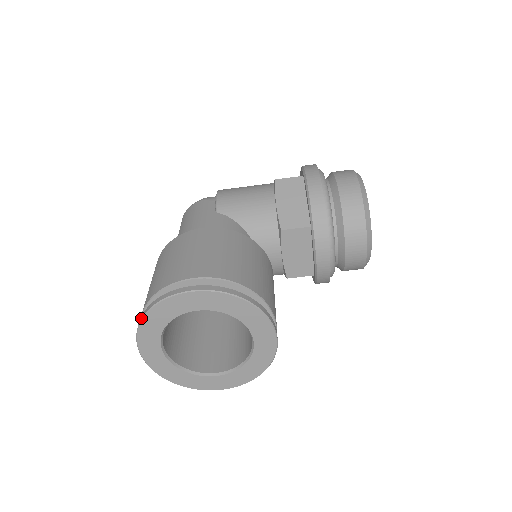
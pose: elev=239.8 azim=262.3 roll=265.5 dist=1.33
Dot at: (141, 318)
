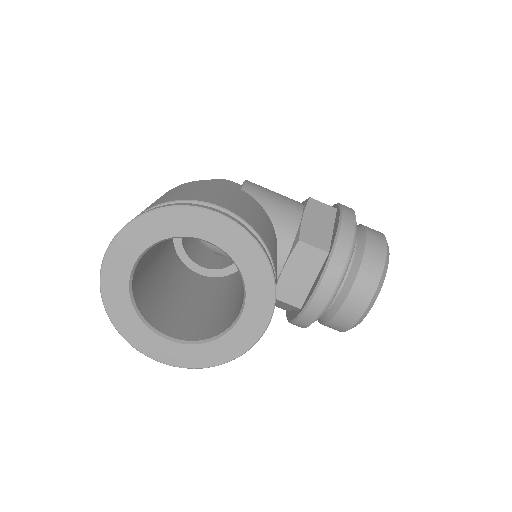
Dot at: (137, 216)
